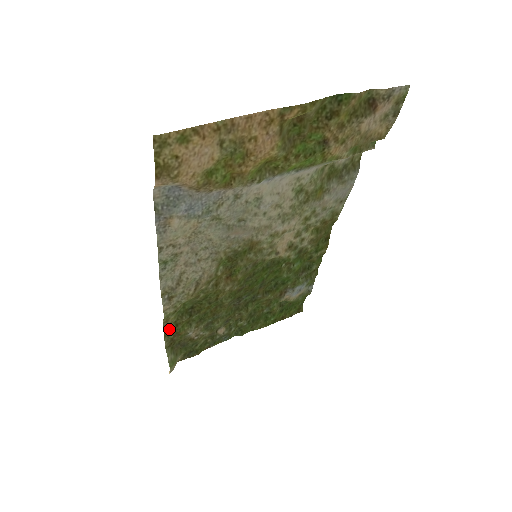
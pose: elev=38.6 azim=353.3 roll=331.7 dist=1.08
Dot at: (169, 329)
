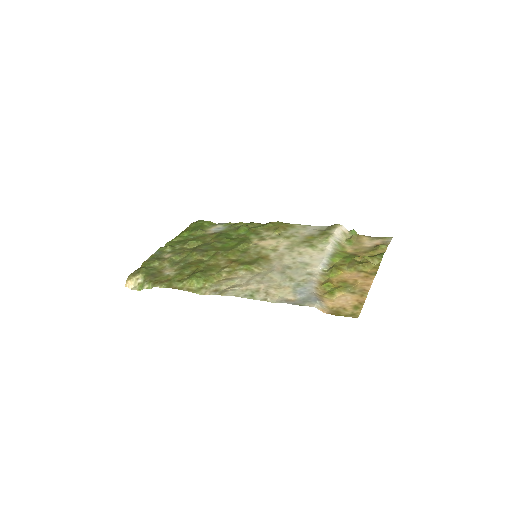
Dot at: (176, 285)
